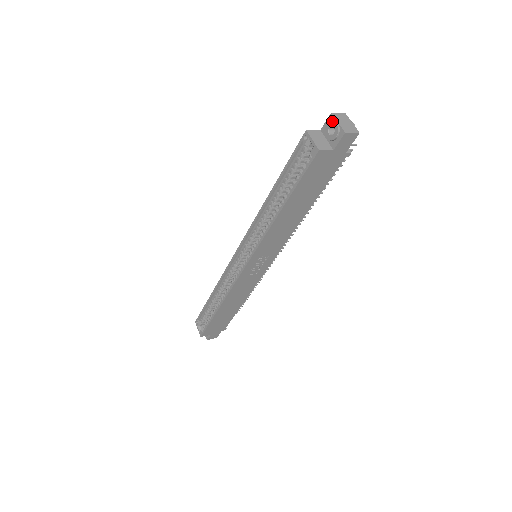
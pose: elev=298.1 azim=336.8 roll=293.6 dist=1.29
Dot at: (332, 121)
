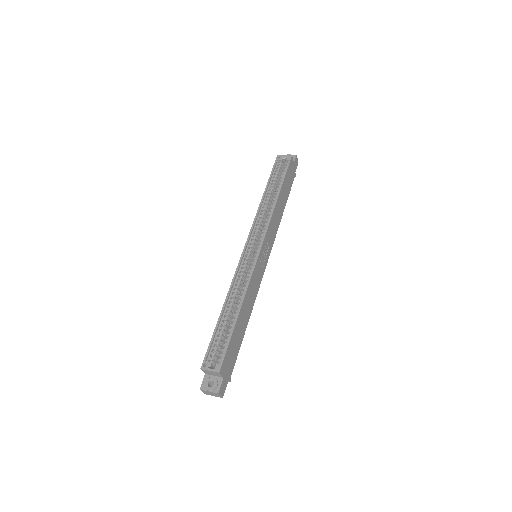
Dot at: occluded
